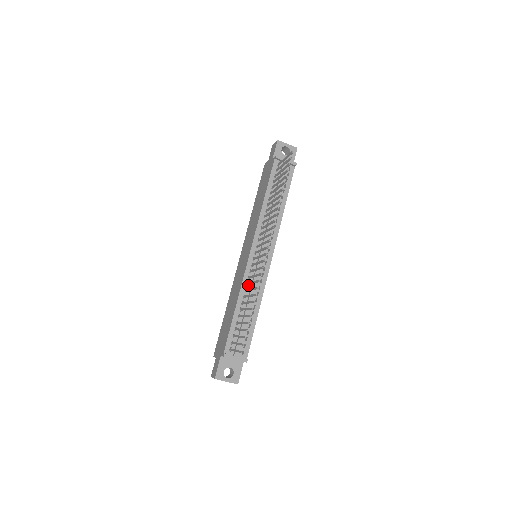
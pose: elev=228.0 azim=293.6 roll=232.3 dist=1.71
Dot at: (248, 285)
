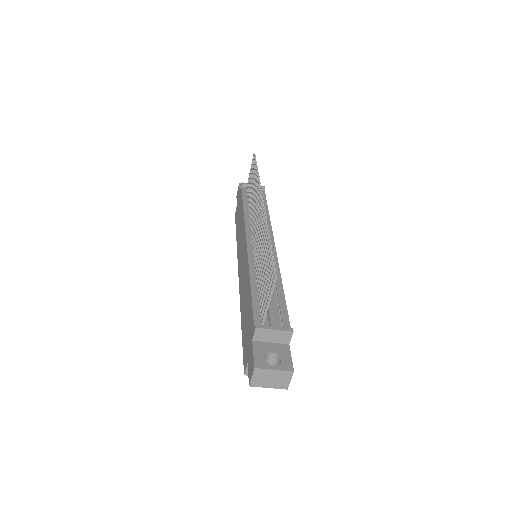
Dot at: occluded
